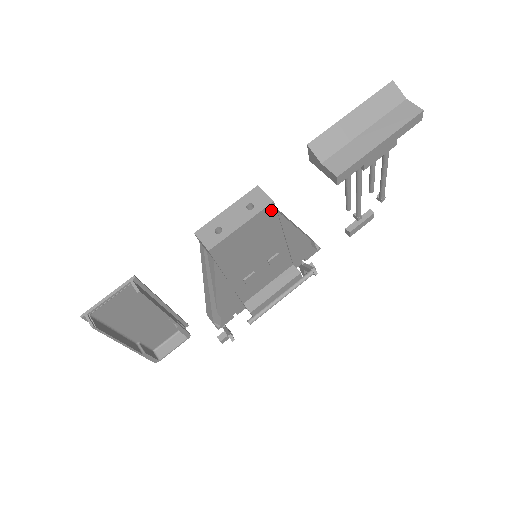
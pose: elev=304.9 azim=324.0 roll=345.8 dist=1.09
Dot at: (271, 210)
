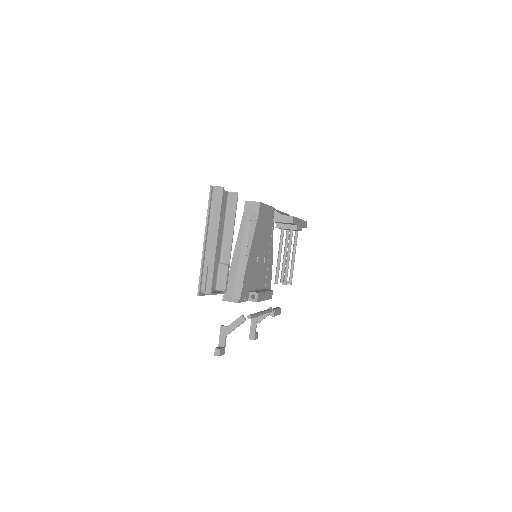
Dot at: (273, 213)
